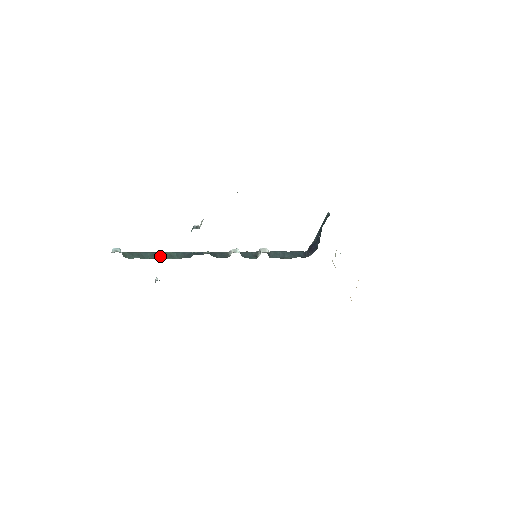
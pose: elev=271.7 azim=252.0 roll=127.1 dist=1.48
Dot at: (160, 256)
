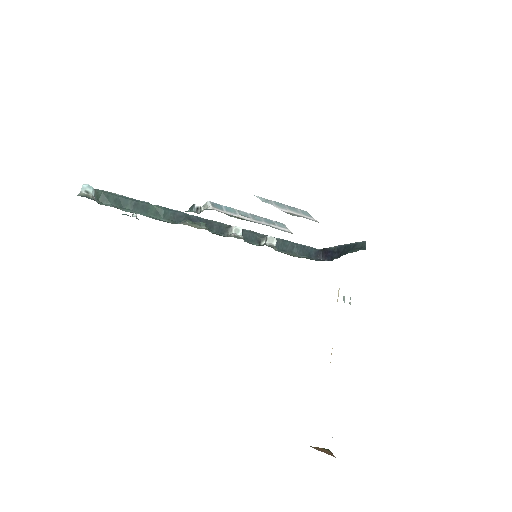
Dot at: (143, 209)
